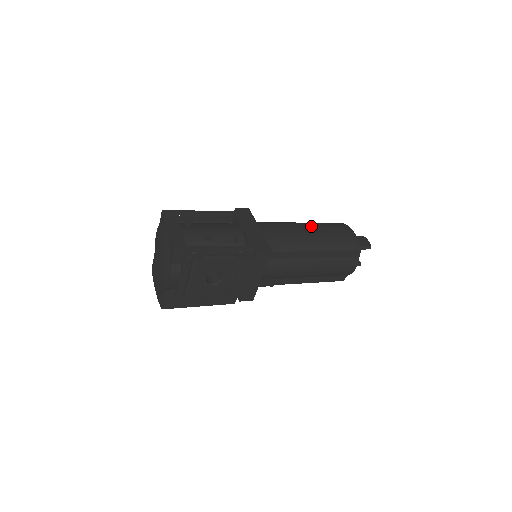
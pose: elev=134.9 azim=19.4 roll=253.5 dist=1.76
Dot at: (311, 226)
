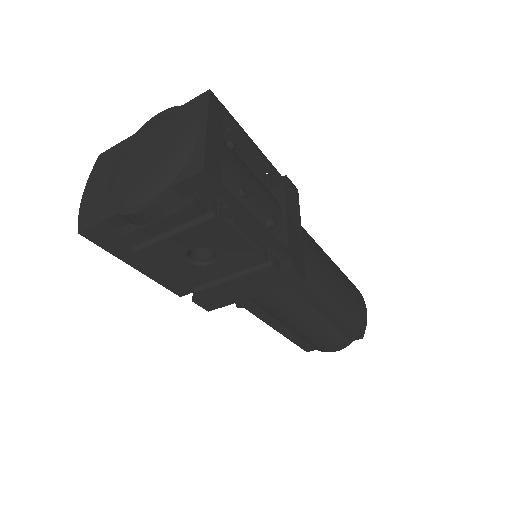
Dot at: (338, 270)
